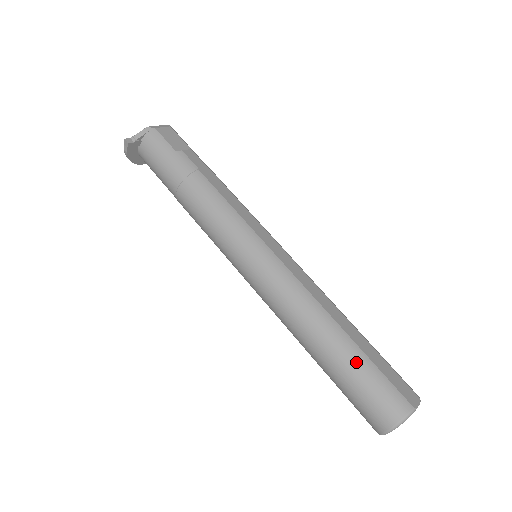
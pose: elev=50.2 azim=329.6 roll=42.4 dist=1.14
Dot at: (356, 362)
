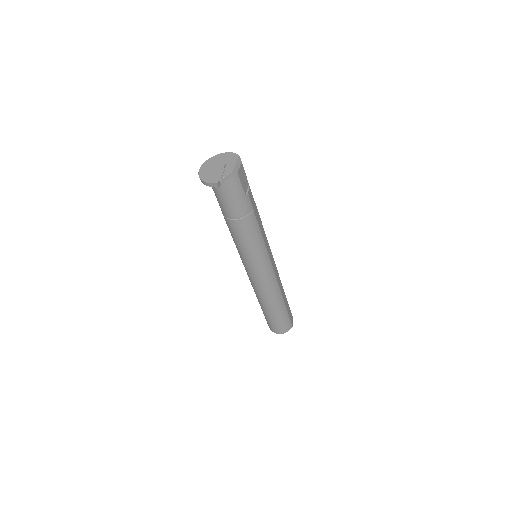
Dot at: (283, 313)
